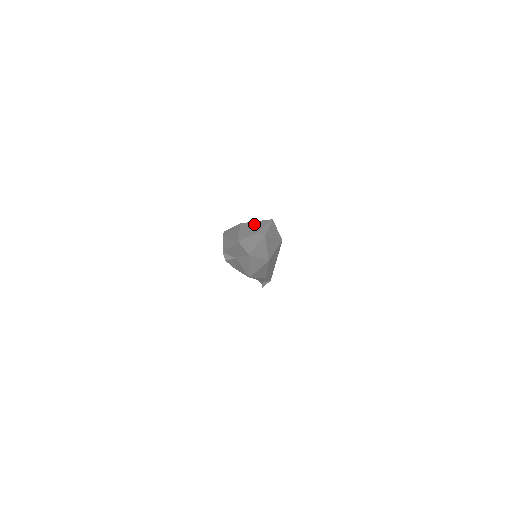
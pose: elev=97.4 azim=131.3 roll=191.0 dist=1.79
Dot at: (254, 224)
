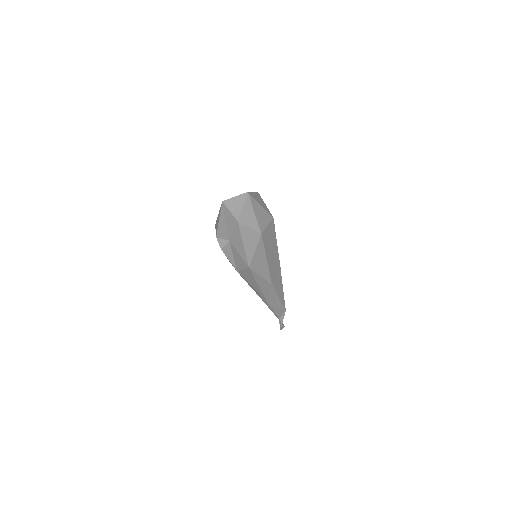
Dot at: occluded
